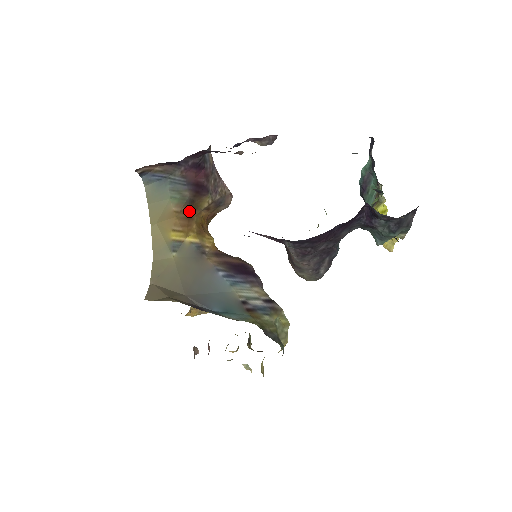
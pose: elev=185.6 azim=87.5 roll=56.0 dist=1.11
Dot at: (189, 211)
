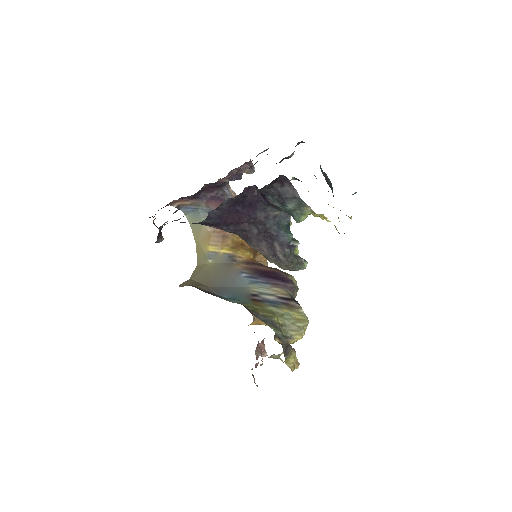
Dot at: (223, 232)
